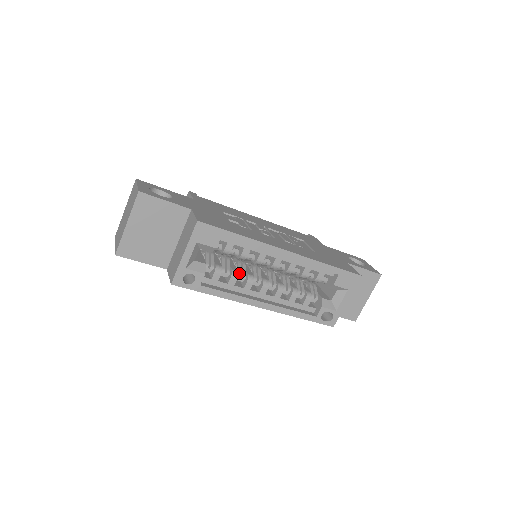
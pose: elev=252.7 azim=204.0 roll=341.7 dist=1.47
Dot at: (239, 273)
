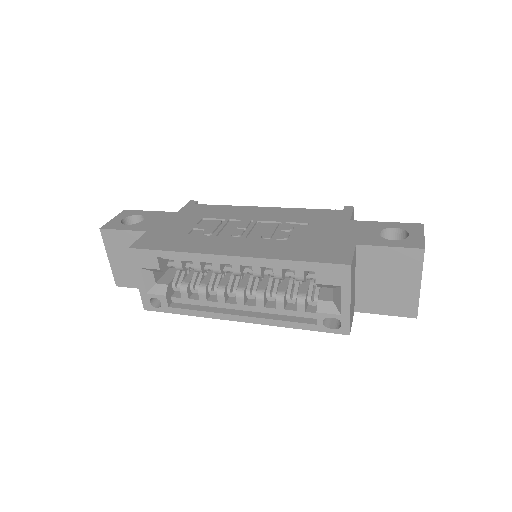
Dot at: (209, 286)
